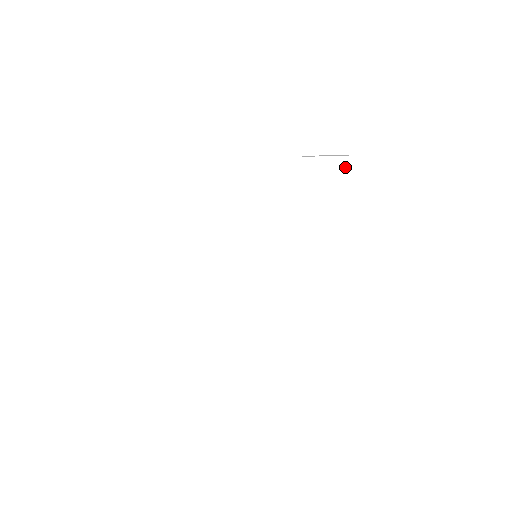
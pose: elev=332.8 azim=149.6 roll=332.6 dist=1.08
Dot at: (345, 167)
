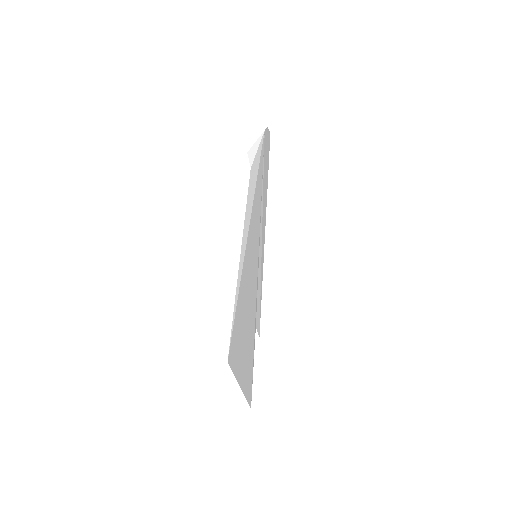
Dot at: (263, 144)
